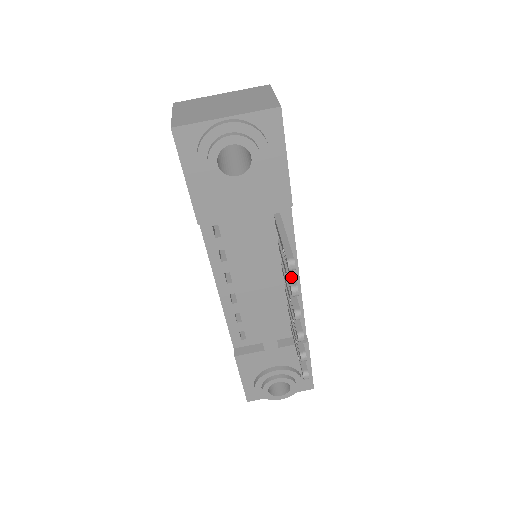
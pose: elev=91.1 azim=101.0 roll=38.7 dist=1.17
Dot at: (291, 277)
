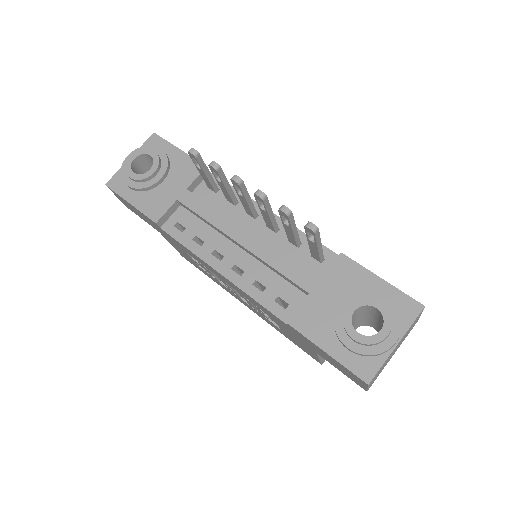
Dot at: occluded
